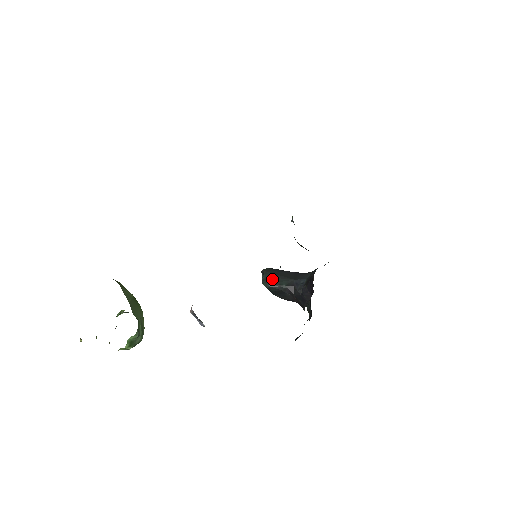
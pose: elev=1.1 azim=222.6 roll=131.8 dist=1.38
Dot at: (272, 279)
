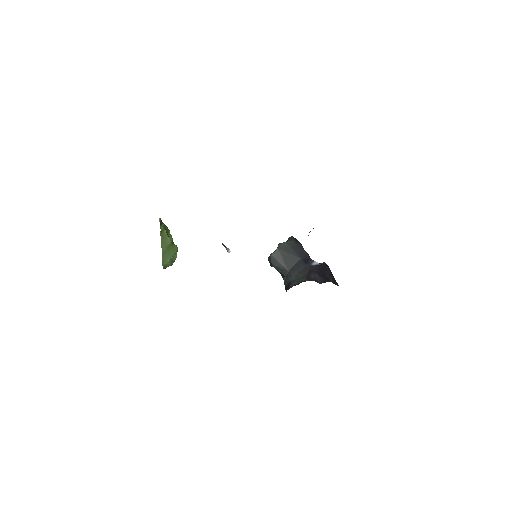
Dot at: (271, 265)
